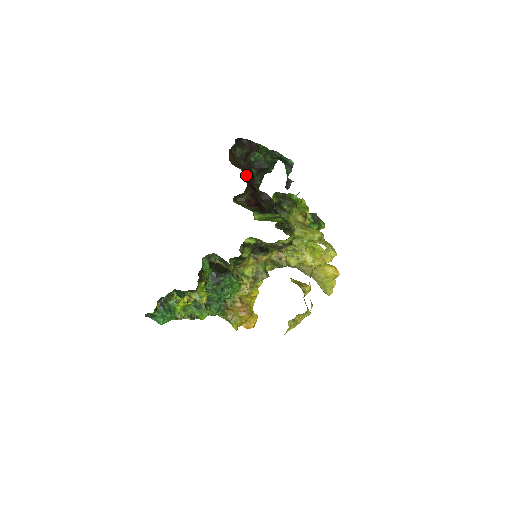
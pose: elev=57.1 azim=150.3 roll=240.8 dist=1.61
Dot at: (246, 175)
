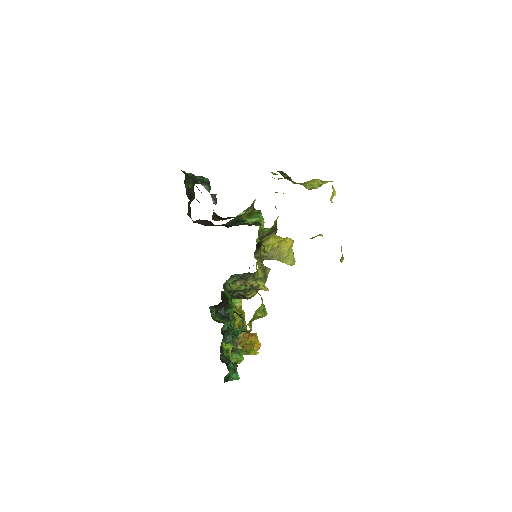
Dot at: occluded
